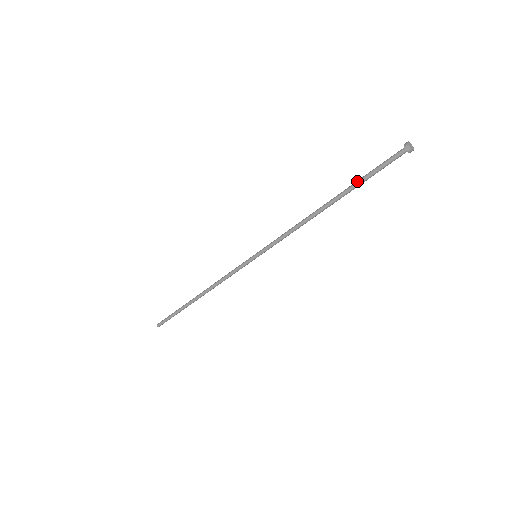
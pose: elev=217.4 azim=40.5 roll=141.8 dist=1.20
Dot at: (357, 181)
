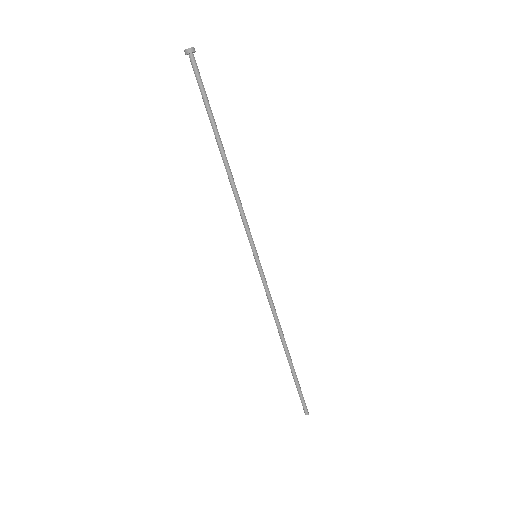
Dot at: occluded
